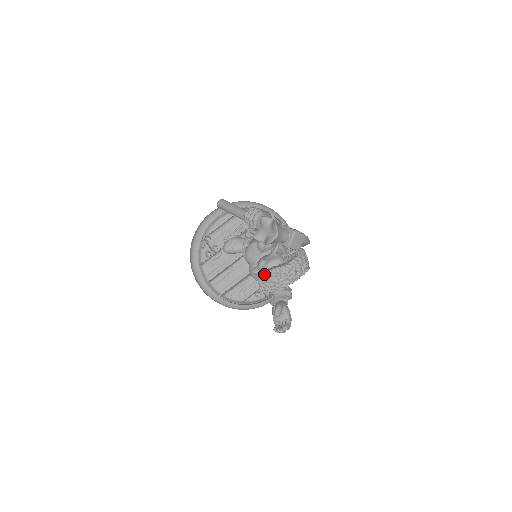
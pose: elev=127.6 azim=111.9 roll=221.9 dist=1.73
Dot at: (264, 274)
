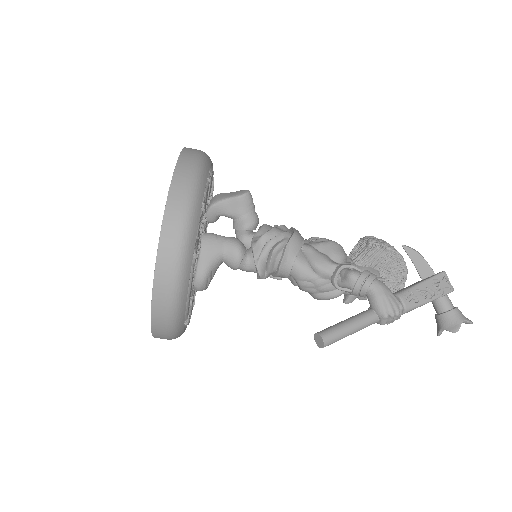
Dot at: occluded
